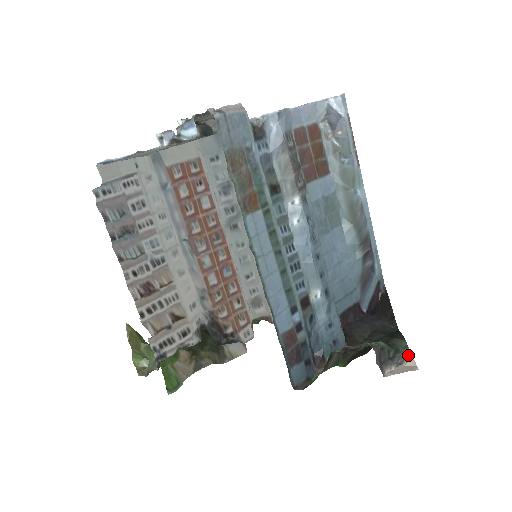
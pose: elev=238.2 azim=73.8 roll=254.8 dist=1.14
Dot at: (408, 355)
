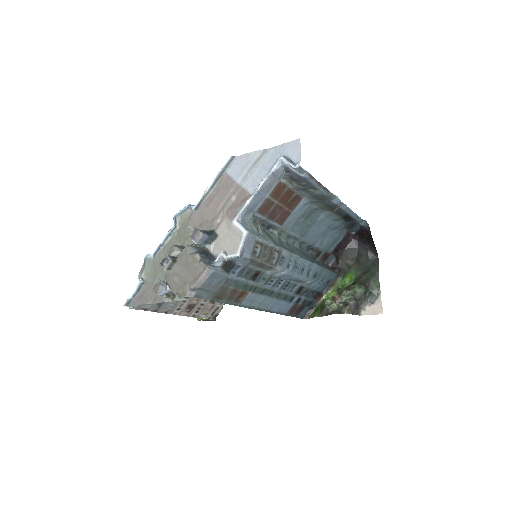
Dot at: (378, 297)
